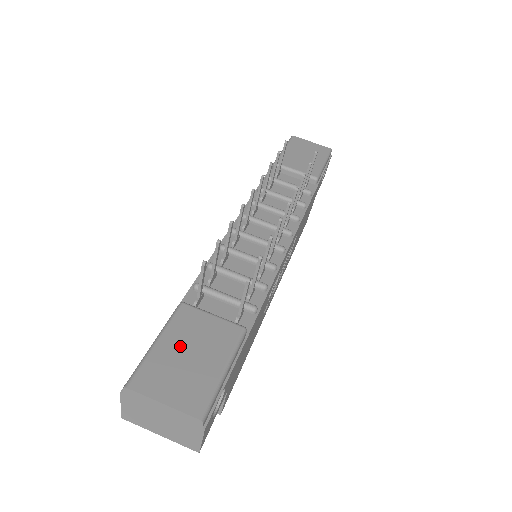
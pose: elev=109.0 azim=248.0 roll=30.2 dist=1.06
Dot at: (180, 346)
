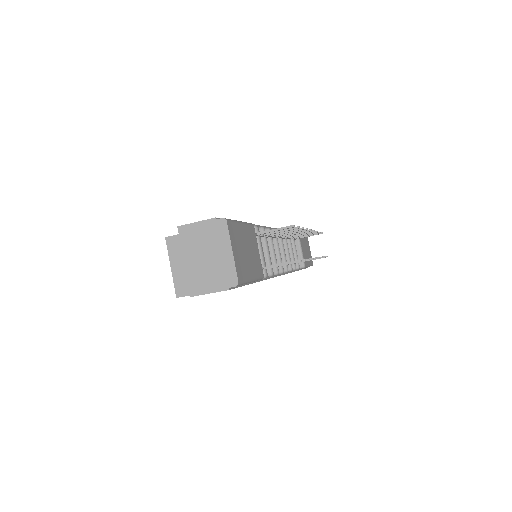
Dot at: (246, 241)
